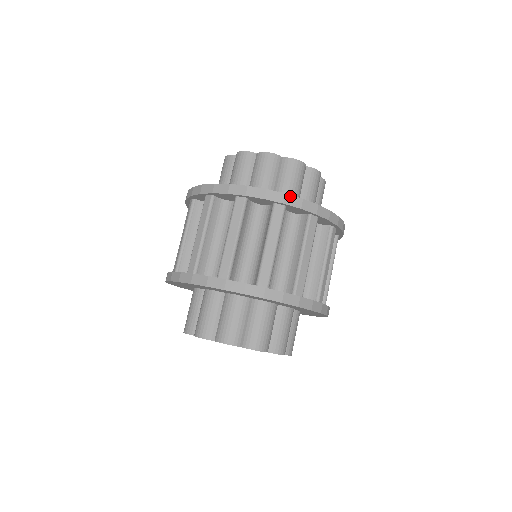
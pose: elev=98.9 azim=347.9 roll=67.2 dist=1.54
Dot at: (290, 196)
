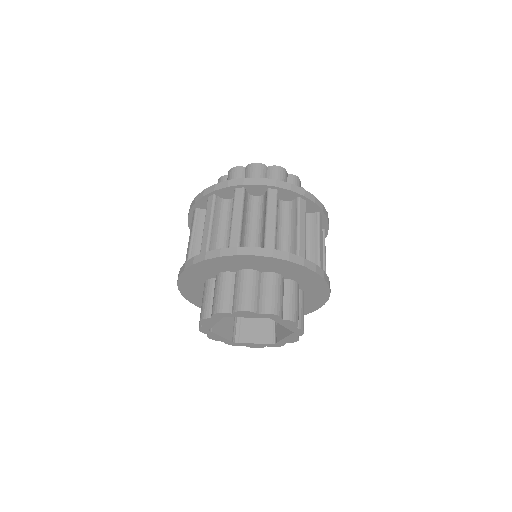
Dot at: (280, 181)
